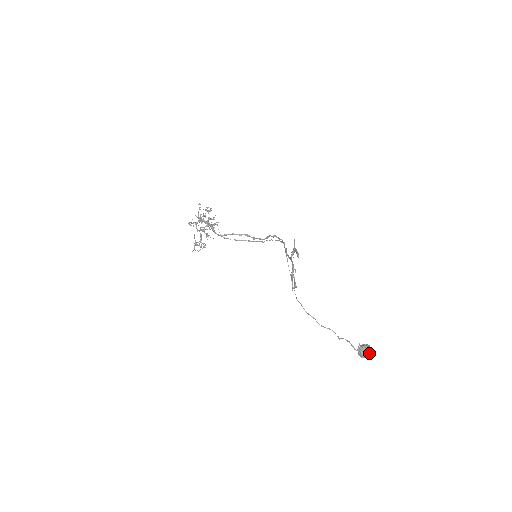
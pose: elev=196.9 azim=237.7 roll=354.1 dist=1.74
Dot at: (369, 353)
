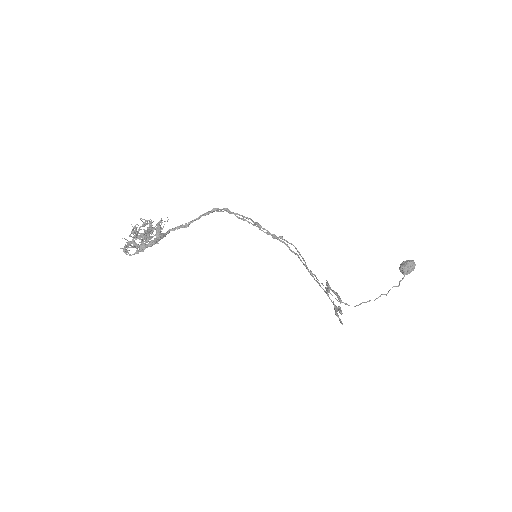
Dot at: (413, 270)
